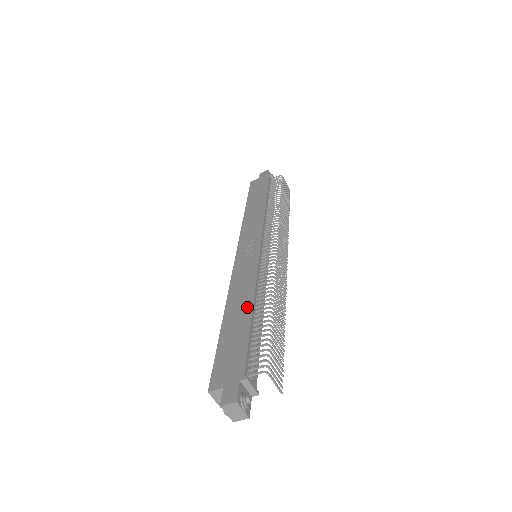
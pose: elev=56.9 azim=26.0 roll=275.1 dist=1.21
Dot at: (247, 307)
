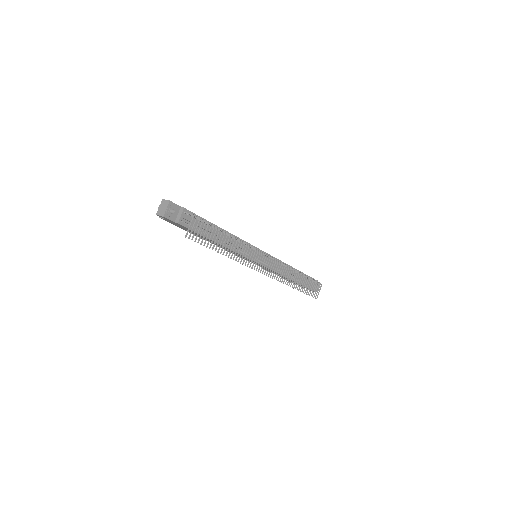
Dot at: (222, 229)
